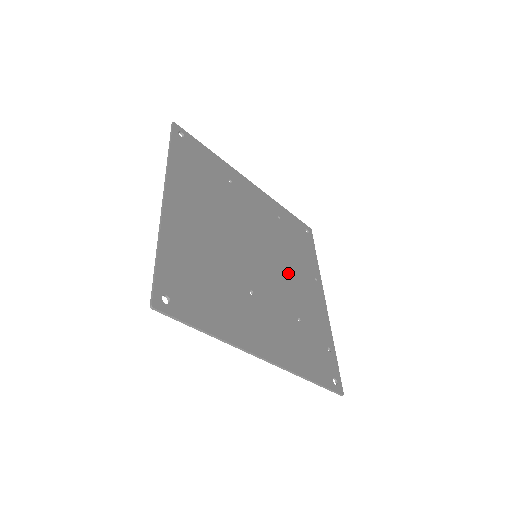
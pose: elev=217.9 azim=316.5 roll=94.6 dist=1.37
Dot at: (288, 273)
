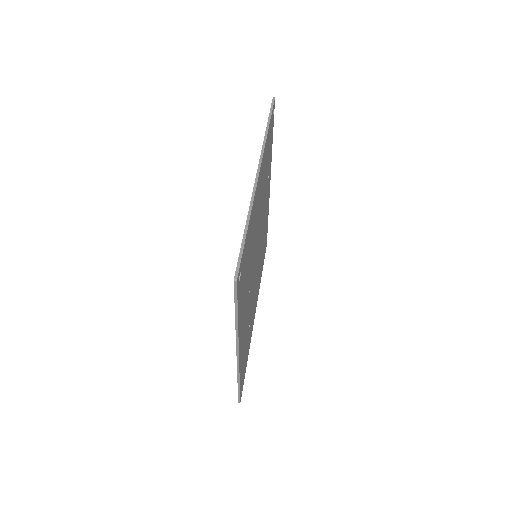
Dot at: occluded
